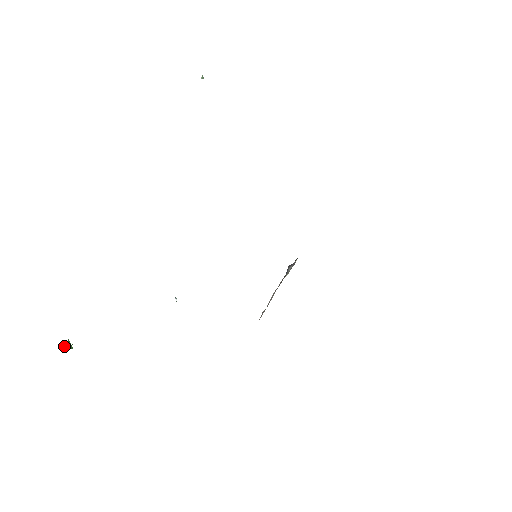
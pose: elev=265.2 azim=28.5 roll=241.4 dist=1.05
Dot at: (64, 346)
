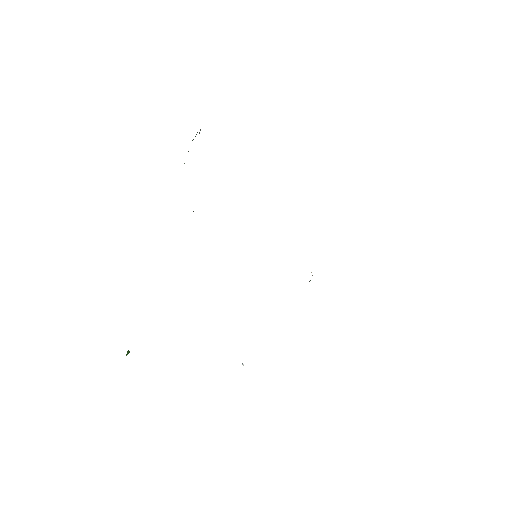
Dot at: occluded
